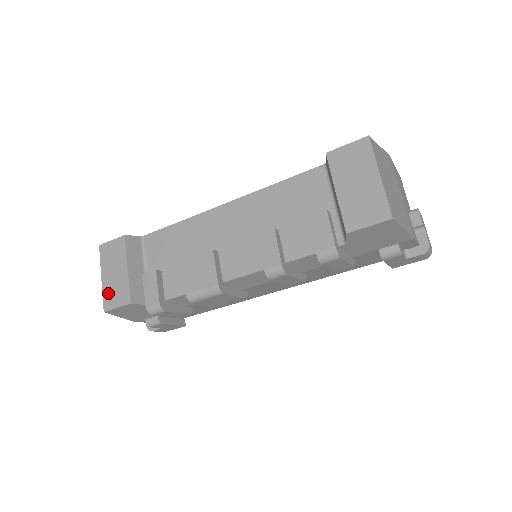
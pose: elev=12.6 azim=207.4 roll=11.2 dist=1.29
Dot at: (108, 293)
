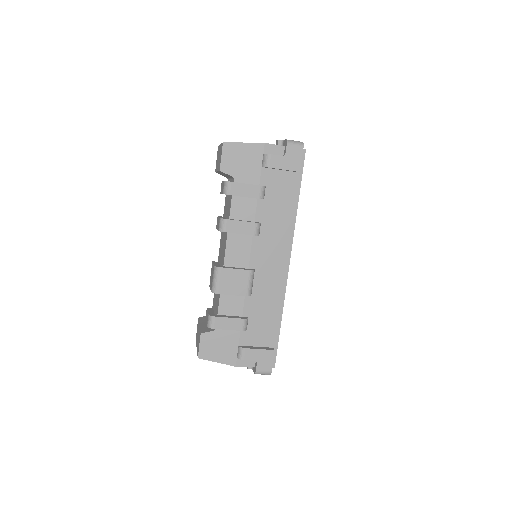
Dot at: occluded
